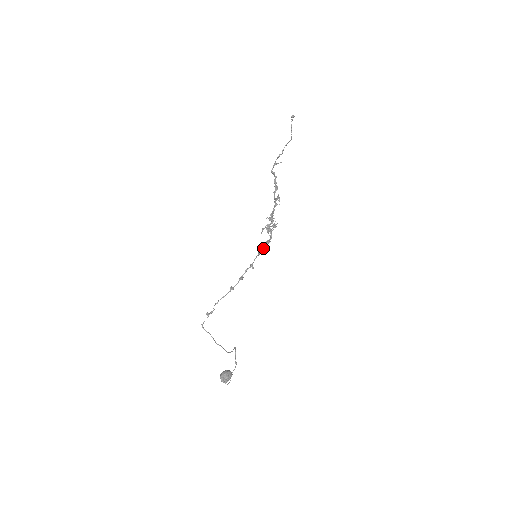
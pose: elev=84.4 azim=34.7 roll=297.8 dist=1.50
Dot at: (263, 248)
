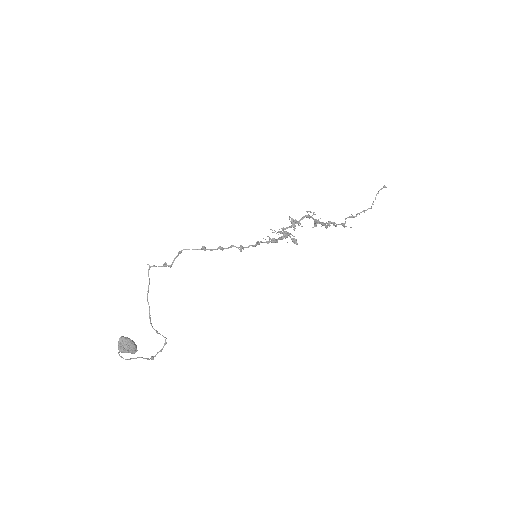
Dot at: (265, 242)
